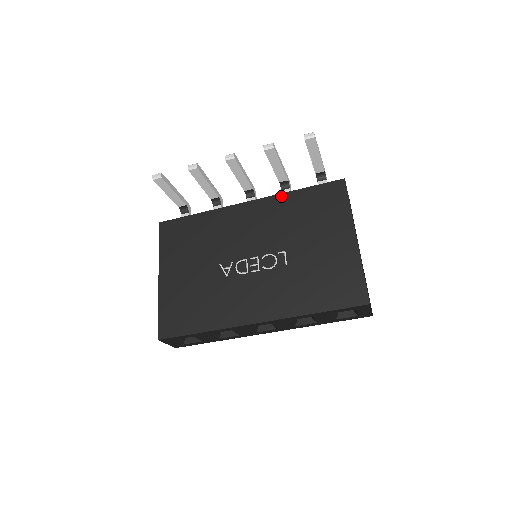
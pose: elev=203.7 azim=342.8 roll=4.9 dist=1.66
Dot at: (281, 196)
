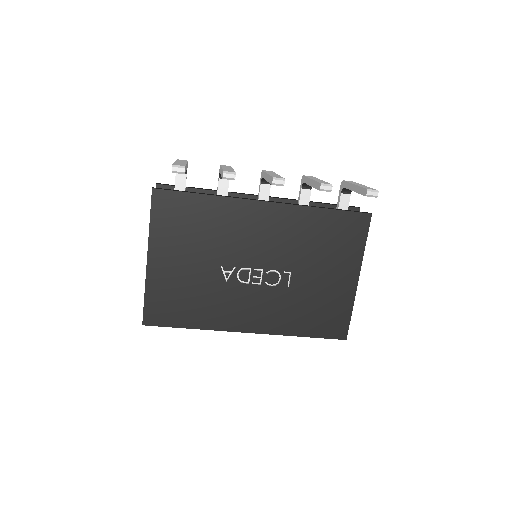
Dot at: (304, 209)
